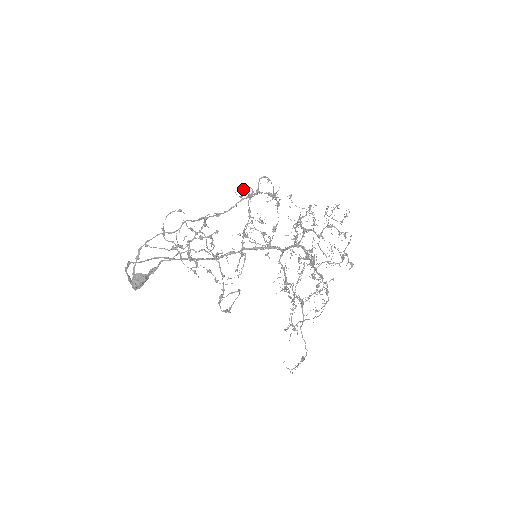
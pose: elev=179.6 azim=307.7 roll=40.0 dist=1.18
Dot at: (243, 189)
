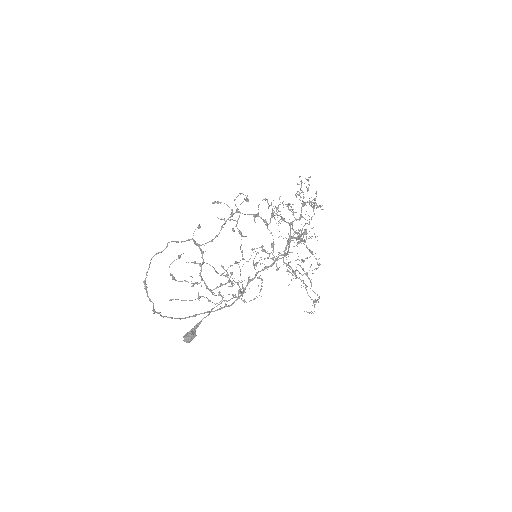
Dot at: (215, 202)
